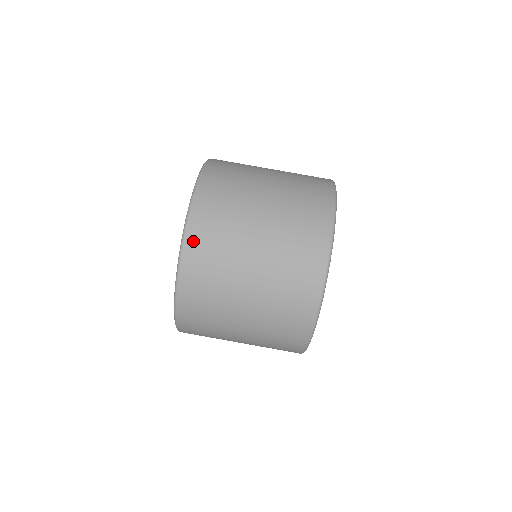
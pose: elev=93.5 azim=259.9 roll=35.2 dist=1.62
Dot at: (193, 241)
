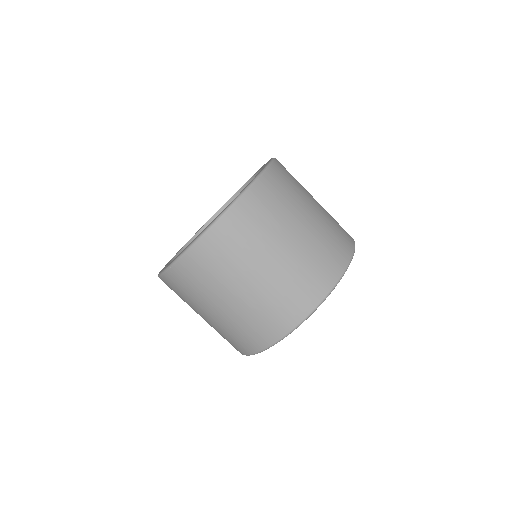
Dot at: (214, 237)
